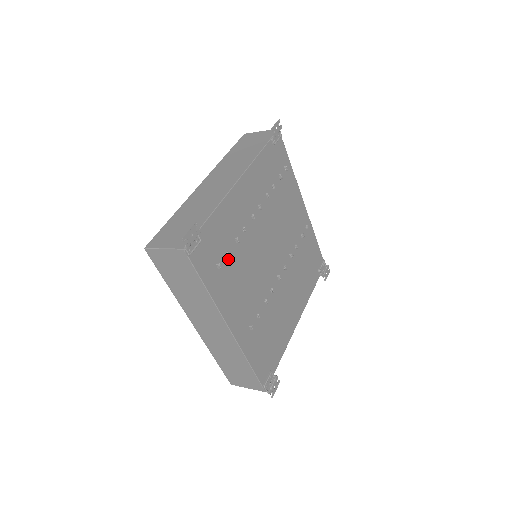
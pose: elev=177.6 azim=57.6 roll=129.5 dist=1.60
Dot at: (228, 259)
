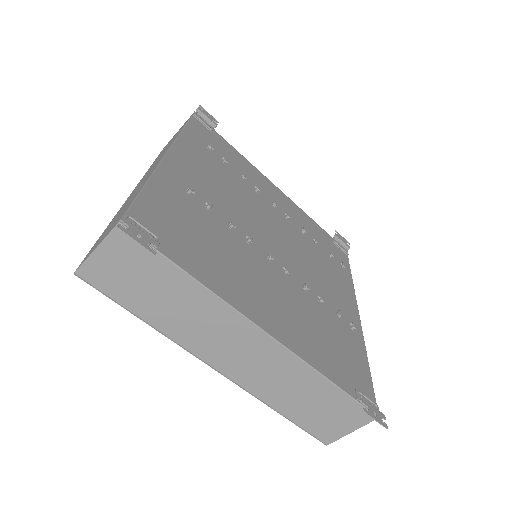
Dot at: (222, 163)
